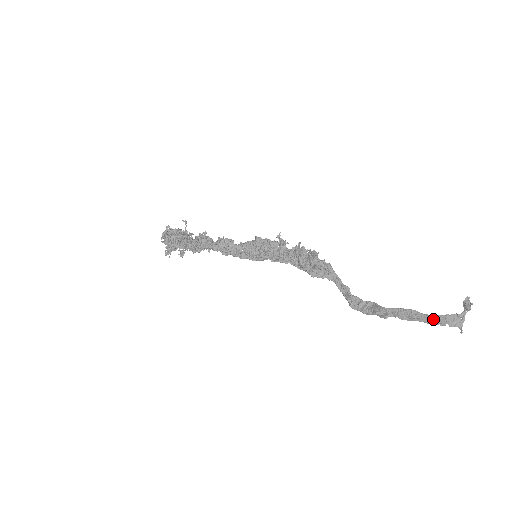
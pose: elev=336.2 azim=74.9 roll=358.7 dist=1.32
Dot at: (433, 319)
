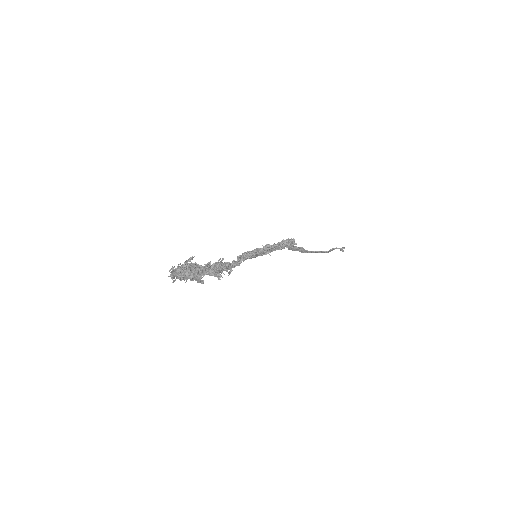
Dot at: (325, 252)
